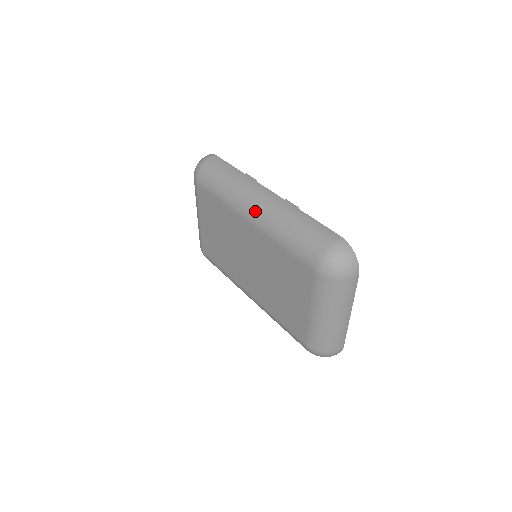
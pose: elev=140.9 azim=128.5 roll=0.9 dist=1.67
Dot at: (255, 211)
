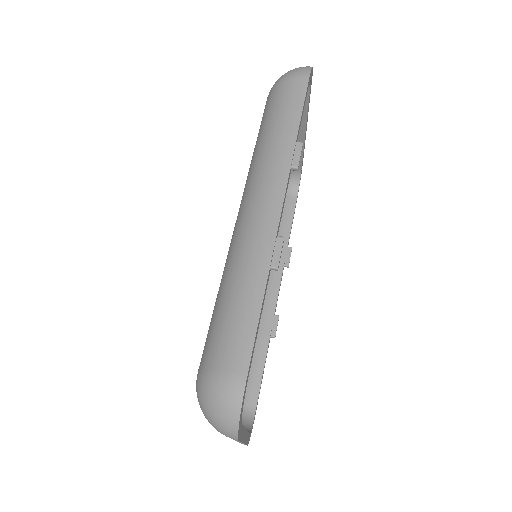
Dot at: (241, 216)
